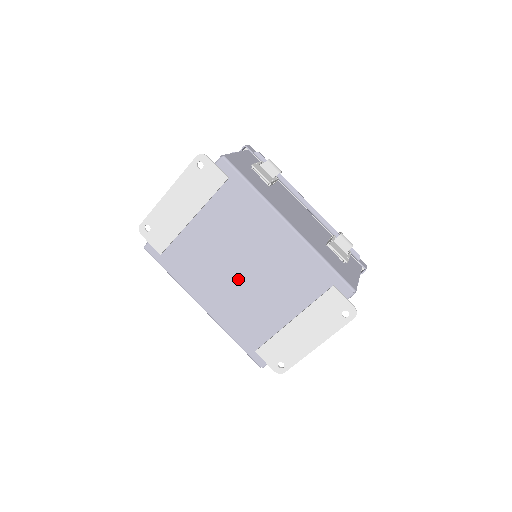
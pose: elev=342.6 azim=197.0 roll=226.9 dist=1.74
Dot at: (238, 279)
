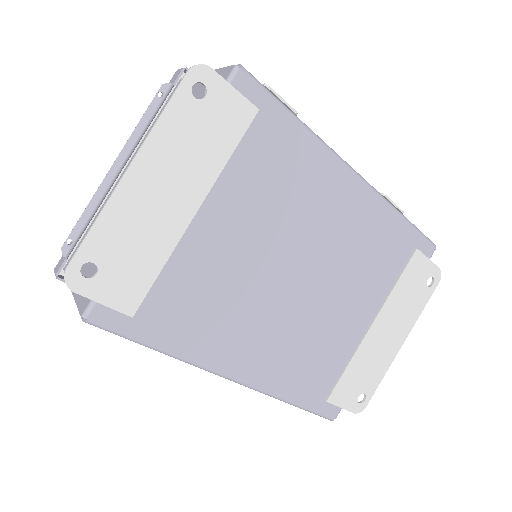
Dot at: (290, 298)
